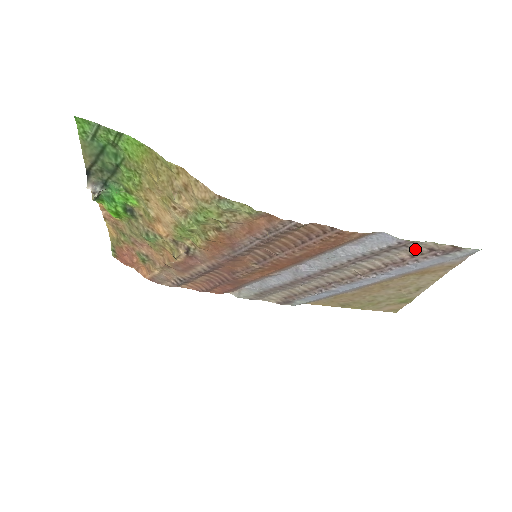
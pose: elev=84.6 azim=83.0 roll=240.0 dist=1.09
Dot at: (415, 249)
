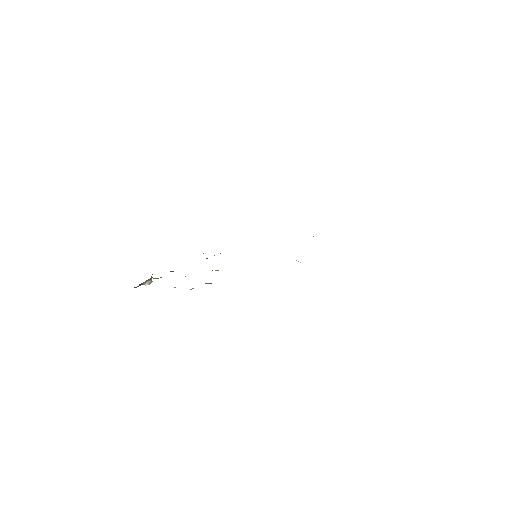
Dot at: occluded
